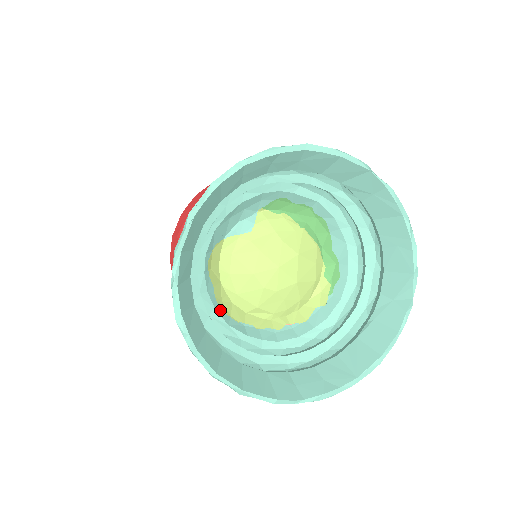
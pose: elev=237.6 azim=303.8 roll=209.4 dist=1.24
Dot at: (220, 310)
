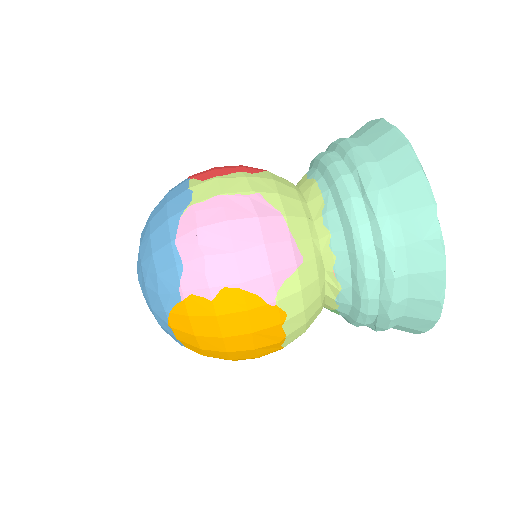
Dot at: occluded
